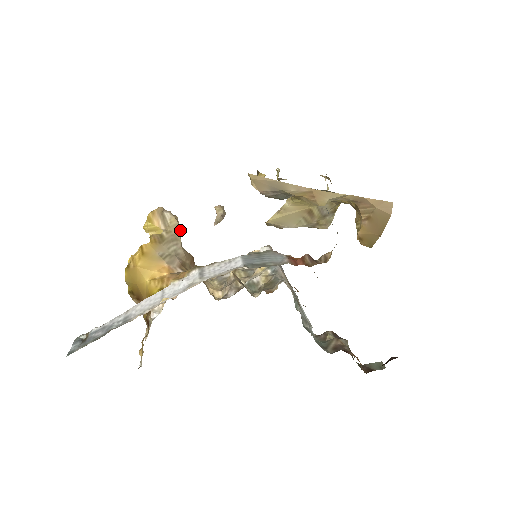
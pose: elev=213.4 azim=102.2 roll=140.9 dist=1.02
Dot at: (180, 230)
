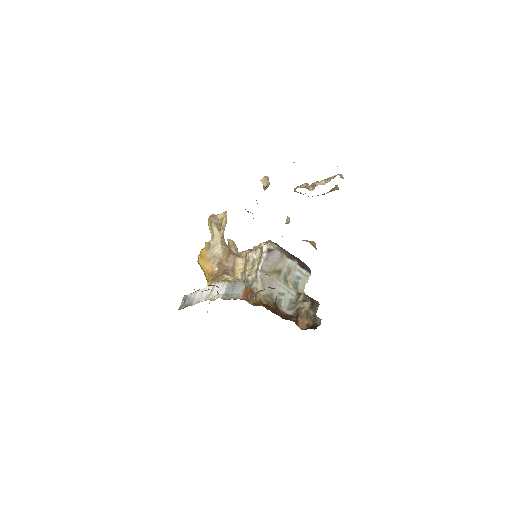
Dot at: (220, 236)
